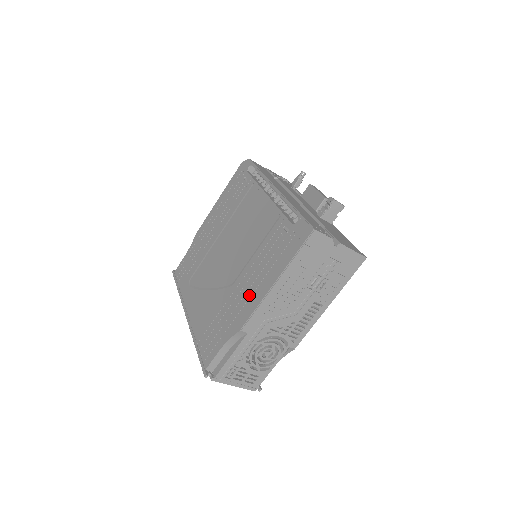
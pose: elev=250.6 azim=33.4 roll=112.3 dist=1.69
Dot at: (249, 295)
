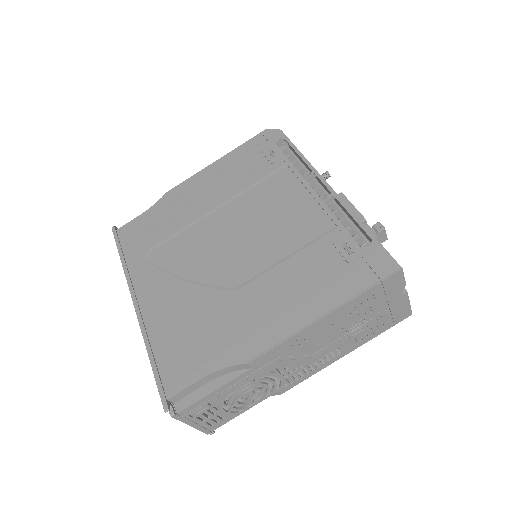
Dot at: (269, 317)
